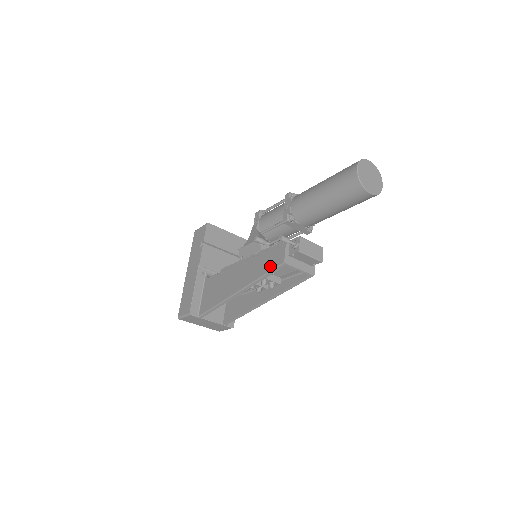
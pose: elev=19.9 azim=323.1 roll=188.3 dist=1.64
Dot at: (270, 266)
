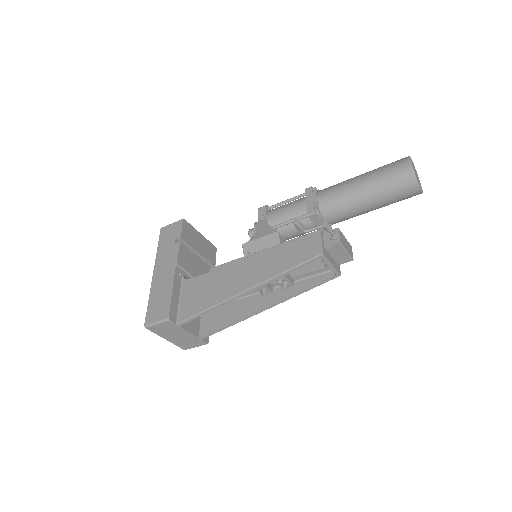
Dot at: (300, 258)
